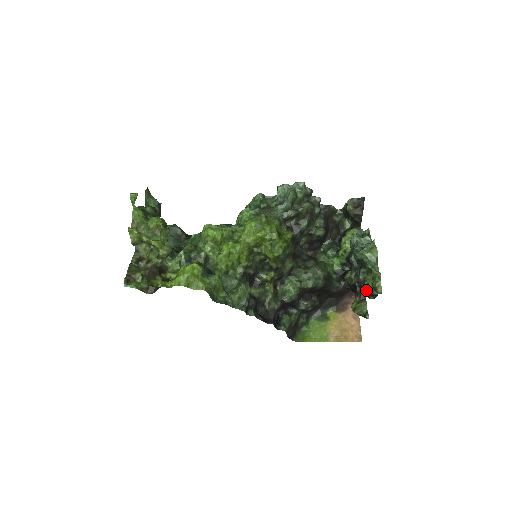
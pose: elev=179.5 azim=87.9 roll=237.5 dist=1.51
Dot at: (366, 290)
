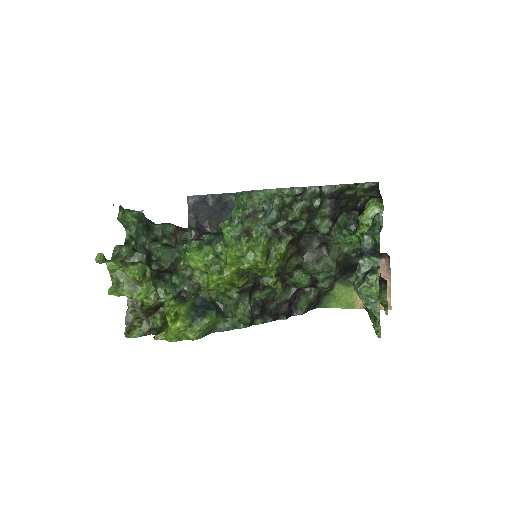
Dot at: occluded
